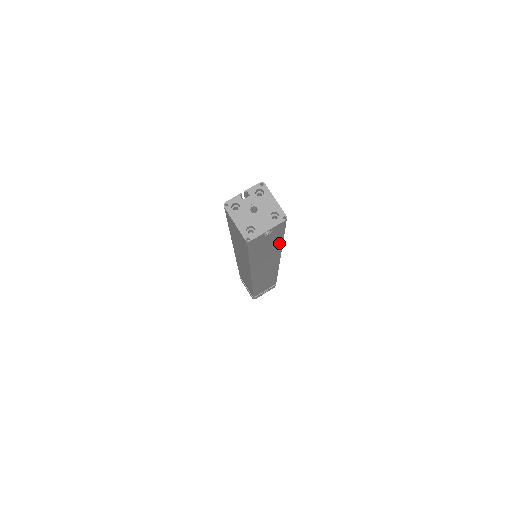
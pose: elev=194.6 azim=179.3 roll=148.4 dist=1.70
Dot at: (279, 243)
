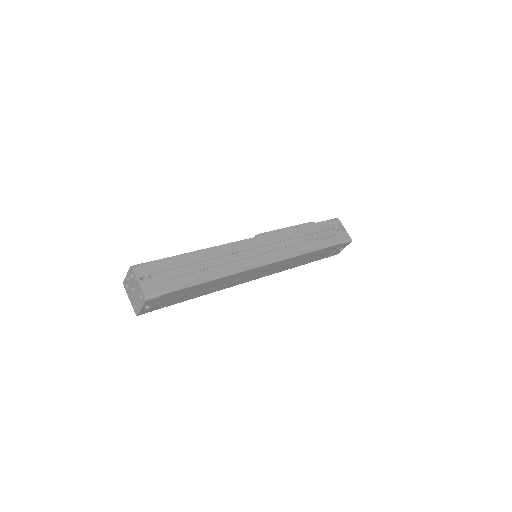
Dot at: (204, 284)
